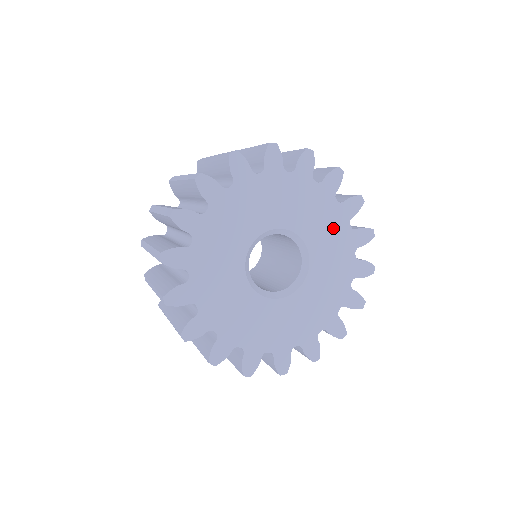
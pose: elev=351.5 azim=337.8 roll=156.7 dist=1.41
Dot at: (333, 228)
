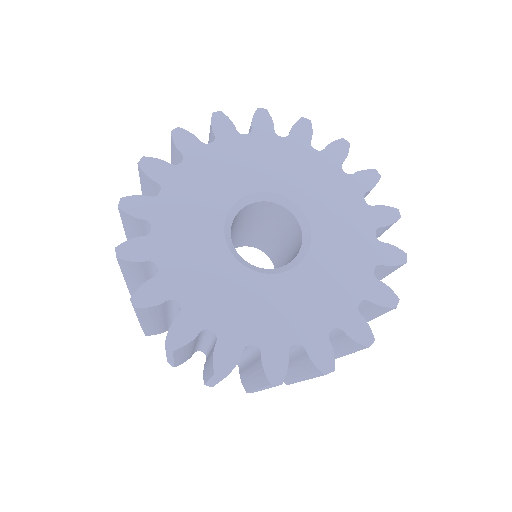
Dot at: (323, 179)
